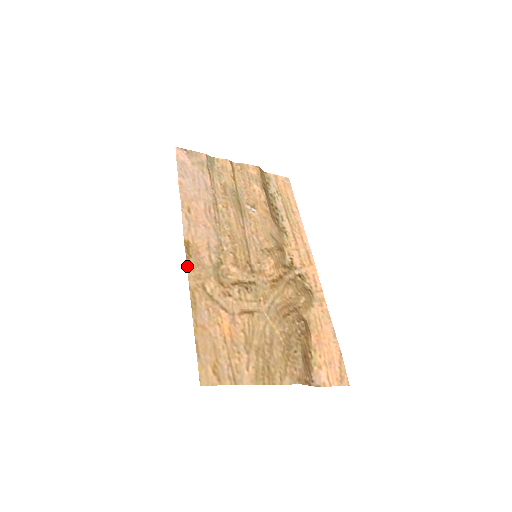
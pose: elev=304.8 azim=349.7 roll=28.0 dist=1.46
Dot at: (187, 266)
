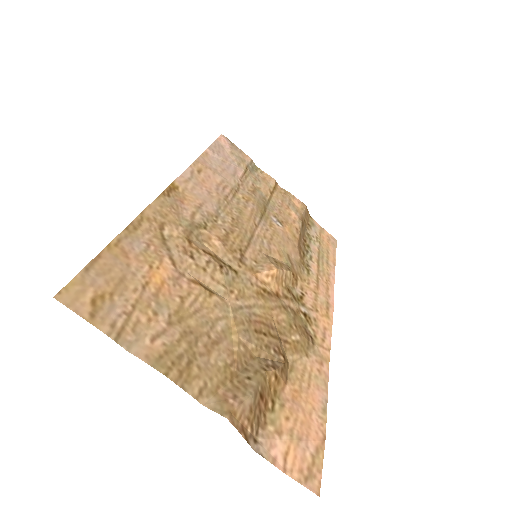
Dot at: (156, 198)
